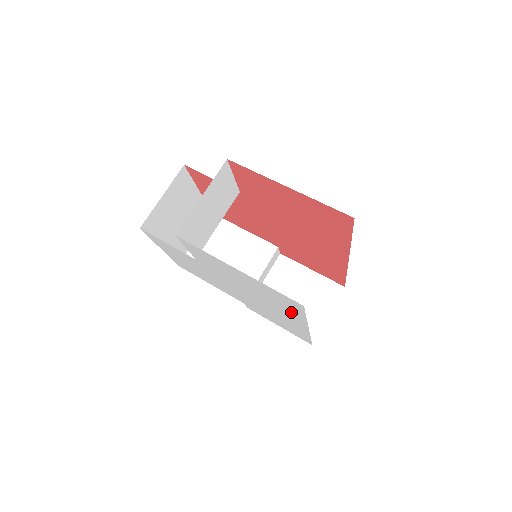
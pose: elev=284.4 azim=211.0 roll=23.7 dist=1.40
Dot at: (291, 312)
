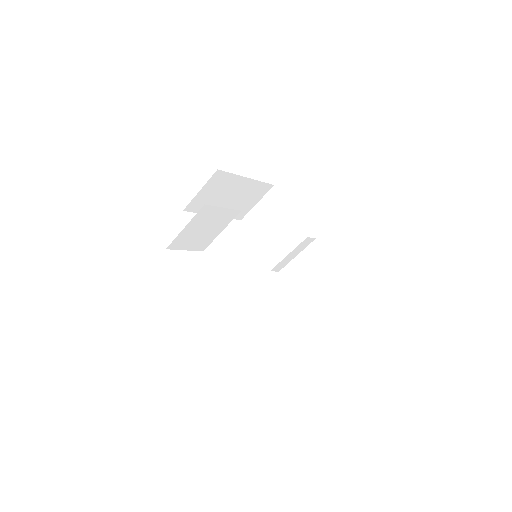
Dot at: occluded
